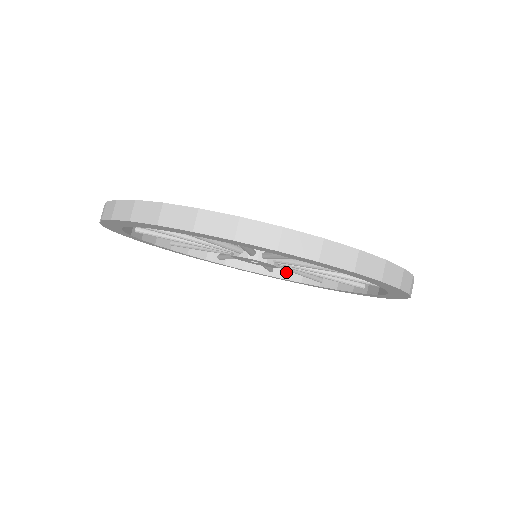
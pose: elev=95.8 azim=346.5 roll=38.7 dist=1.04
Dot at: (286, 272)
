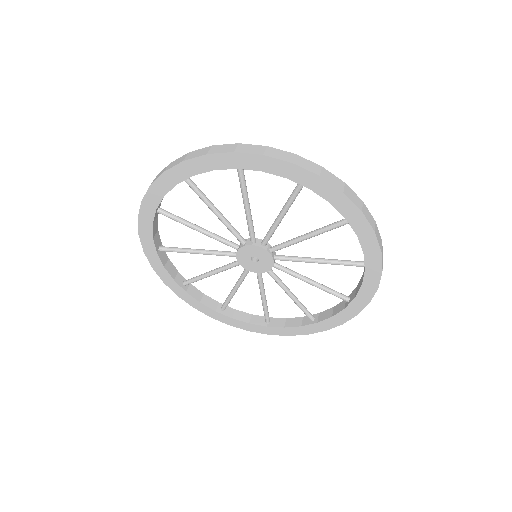
Dot at: (236, 313)
